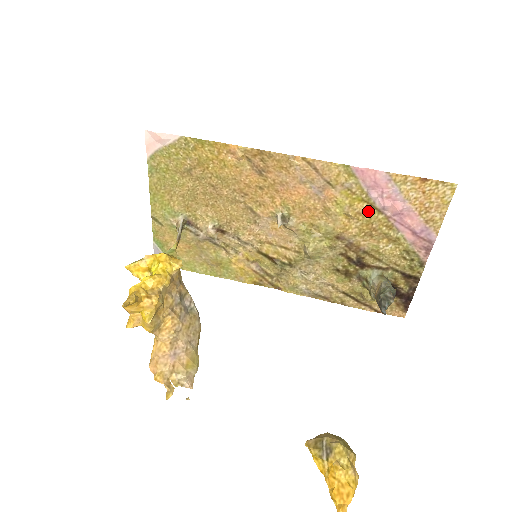
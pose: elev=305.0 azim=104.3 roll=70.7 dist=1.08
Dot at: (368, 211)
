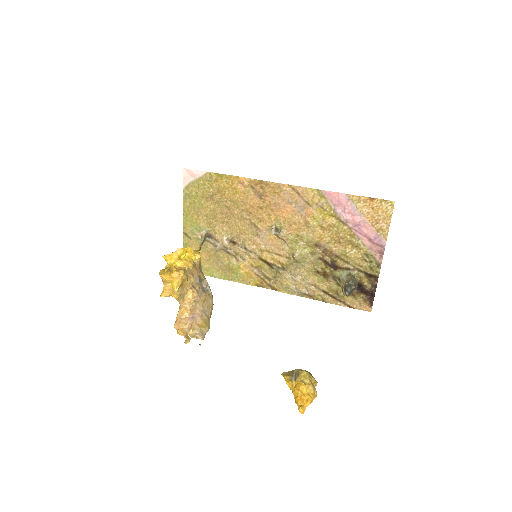
Dot at: (336, 223)
